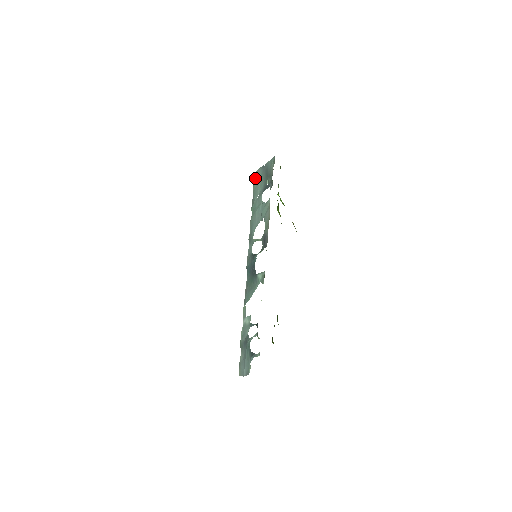
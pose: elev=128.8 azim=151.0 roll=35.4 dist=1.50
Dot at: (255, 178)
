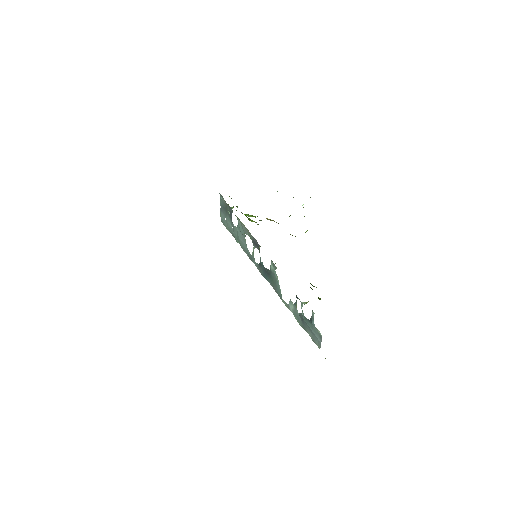
Dot at: (223, 223)
